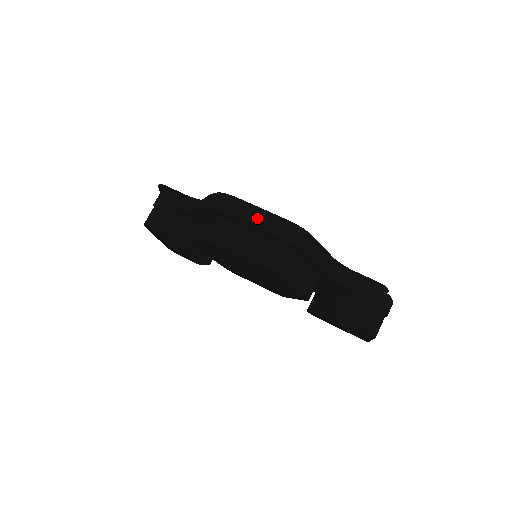
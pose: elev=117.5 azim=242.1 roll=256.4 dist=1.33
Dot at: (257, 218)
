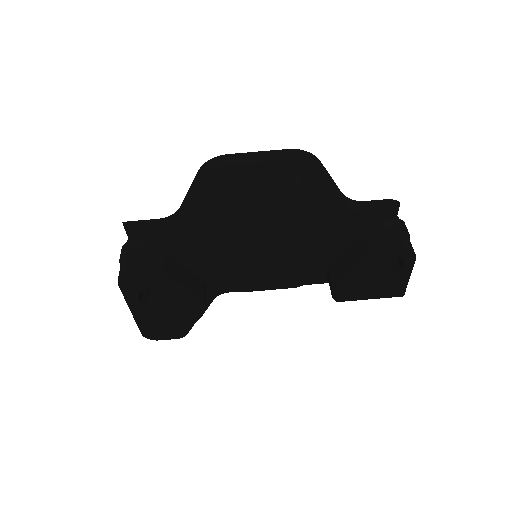
Dot at: (260, 156)
